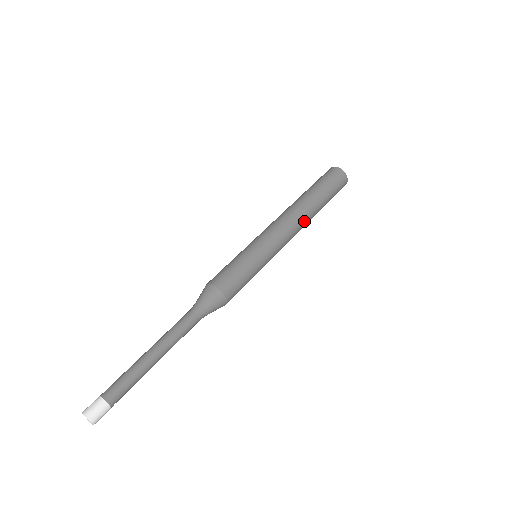
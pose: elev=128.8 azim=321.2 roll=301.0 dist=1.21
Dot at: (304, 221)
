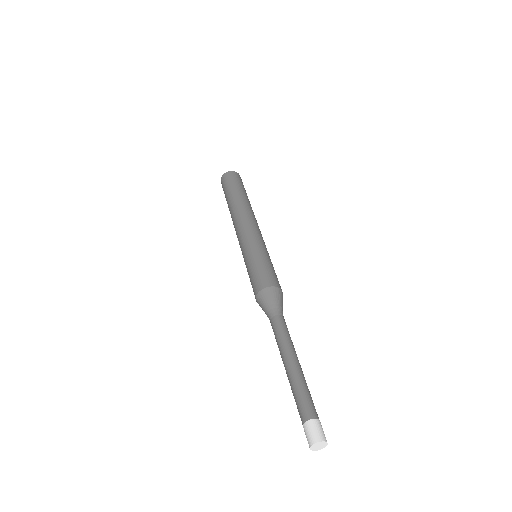
Dot at: (253, 213)
